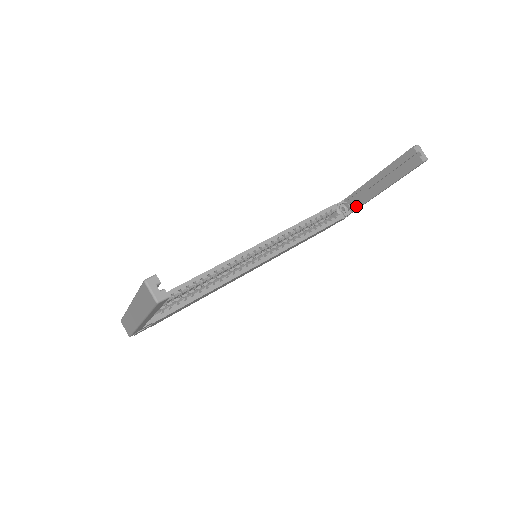
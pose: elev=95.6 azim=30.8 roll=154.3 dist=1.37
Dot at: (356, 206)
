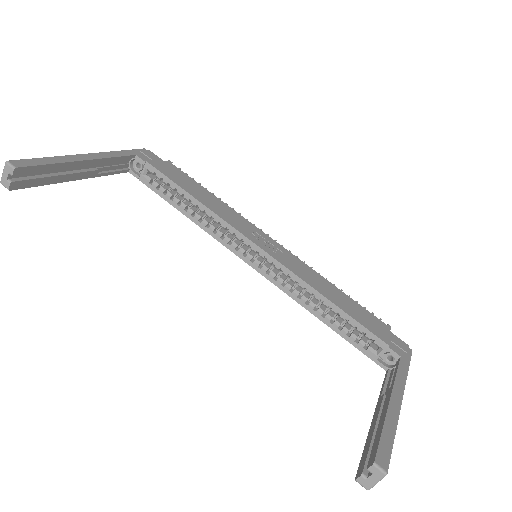
Dot at: (386, 377)
